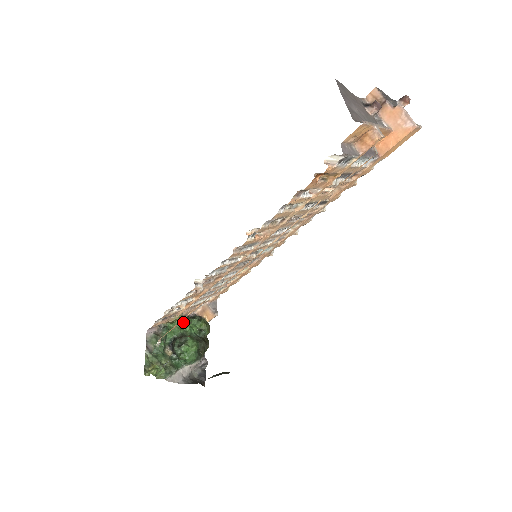
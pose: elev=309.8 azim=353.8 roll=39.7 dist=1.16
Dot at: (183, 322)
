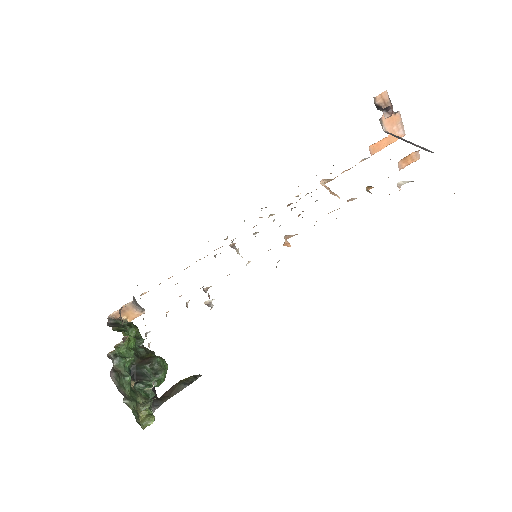
Dot at: (130, 340)
